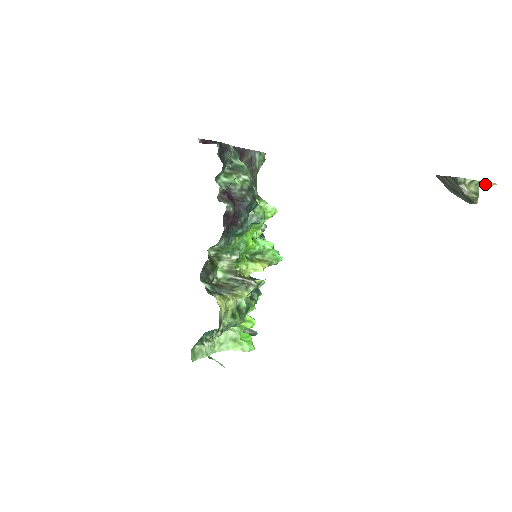
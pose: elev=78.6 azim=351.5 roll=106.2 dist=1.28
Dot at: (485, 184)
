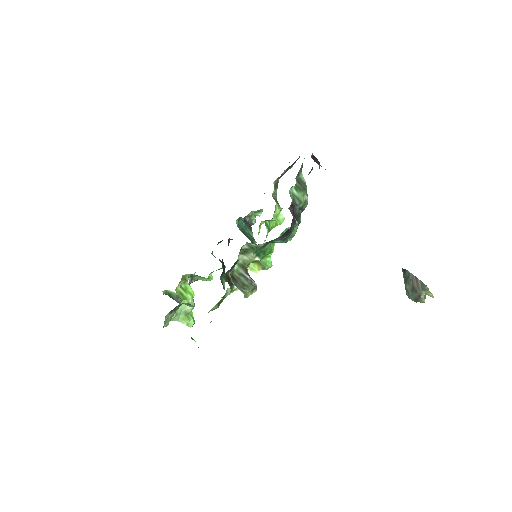
Dot at: (430, 295)
